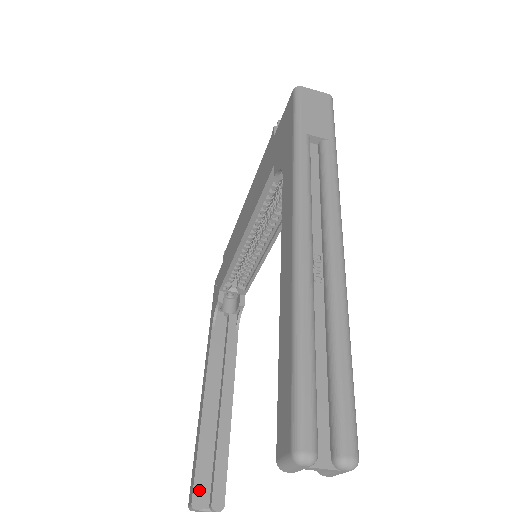
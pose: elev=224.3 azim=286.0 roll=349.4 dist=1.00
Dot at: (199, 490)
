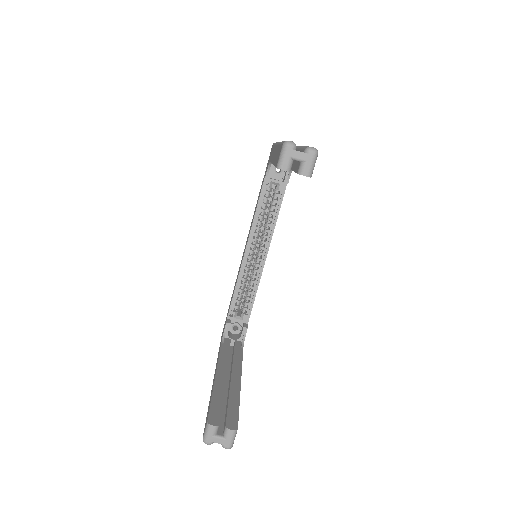
Dot at: (214, 415)
